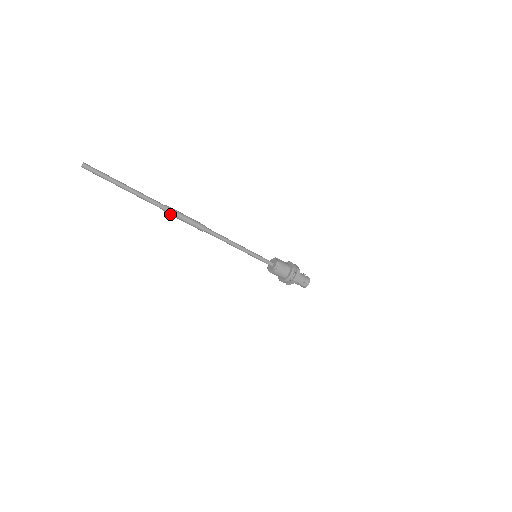
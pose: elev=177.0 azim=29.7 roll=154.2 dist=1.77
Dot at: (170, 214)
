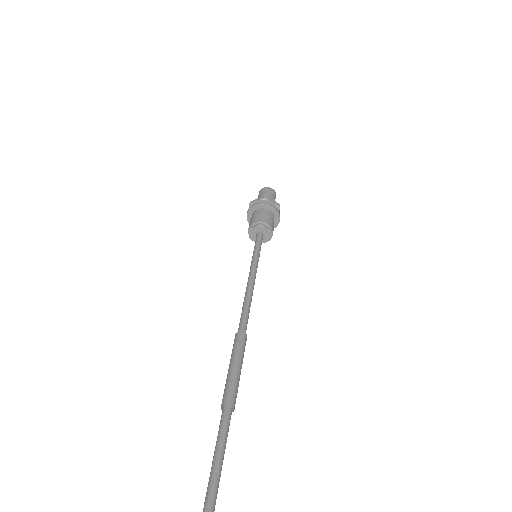
Dot at: occluded
